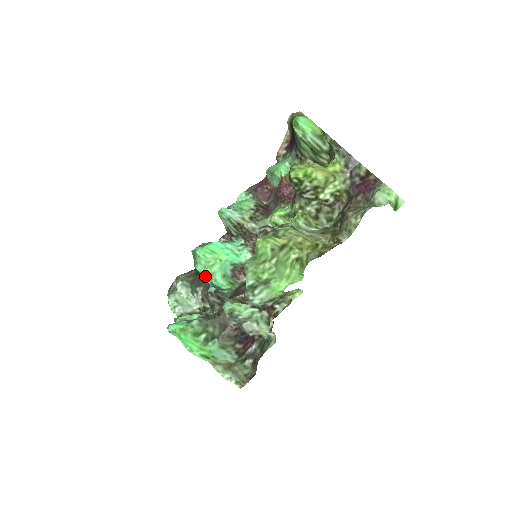
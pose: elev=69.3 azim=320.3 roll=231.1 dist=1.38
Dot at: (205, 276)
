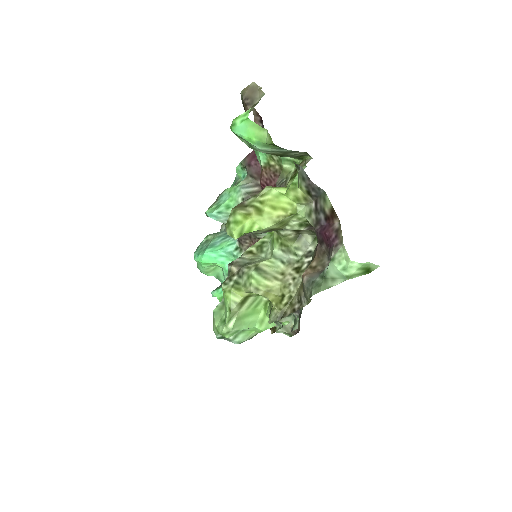
Dot at: (213, 275)
